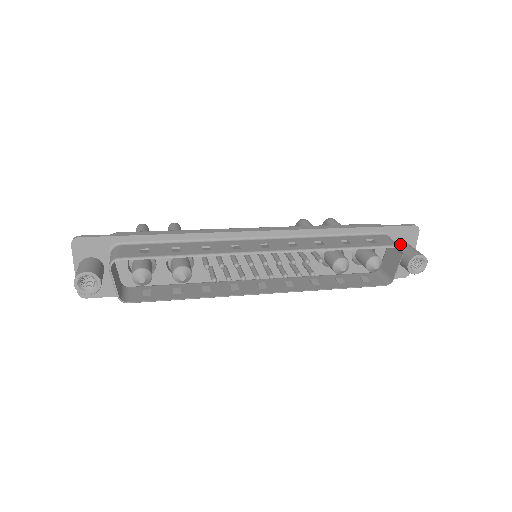
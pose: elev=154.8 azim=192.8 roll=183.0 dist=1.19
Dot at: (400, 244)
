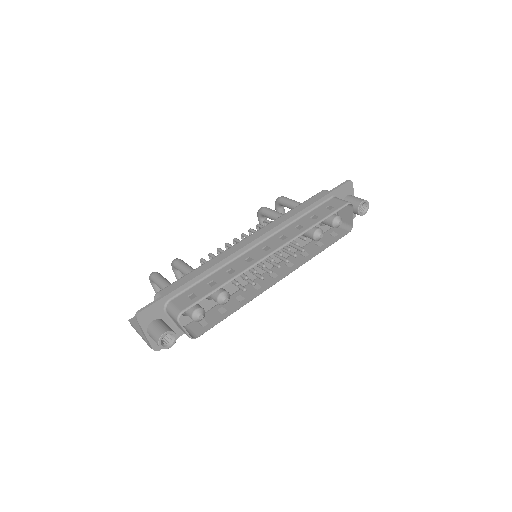
Dot at: (344, 198)
